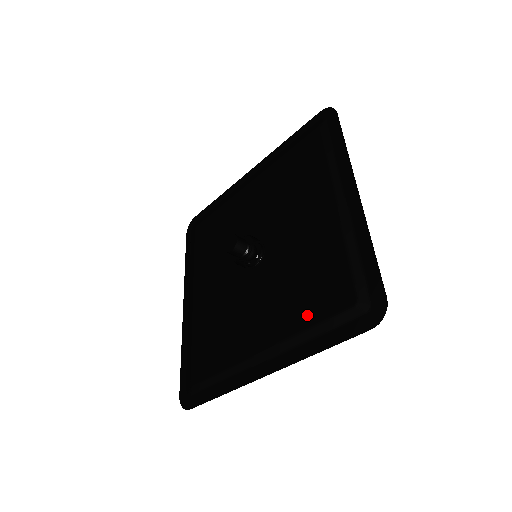
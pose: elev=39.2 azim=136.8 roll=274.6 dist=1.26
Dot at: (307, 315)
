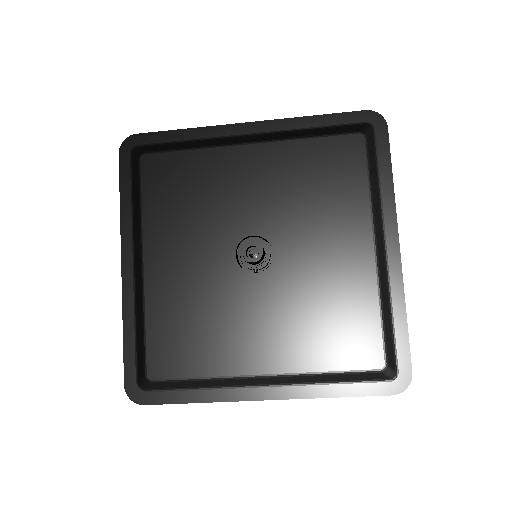
Dot at: (327, 359)
